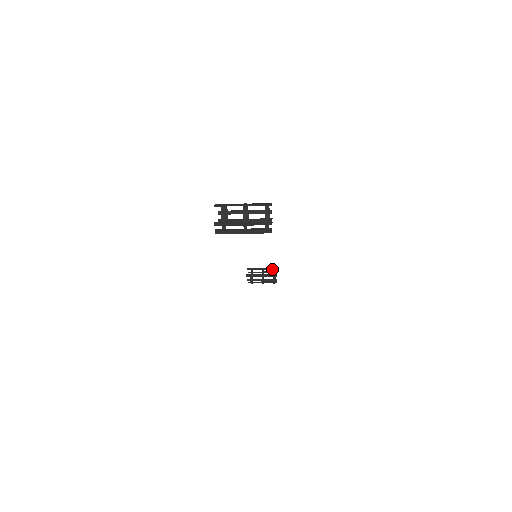
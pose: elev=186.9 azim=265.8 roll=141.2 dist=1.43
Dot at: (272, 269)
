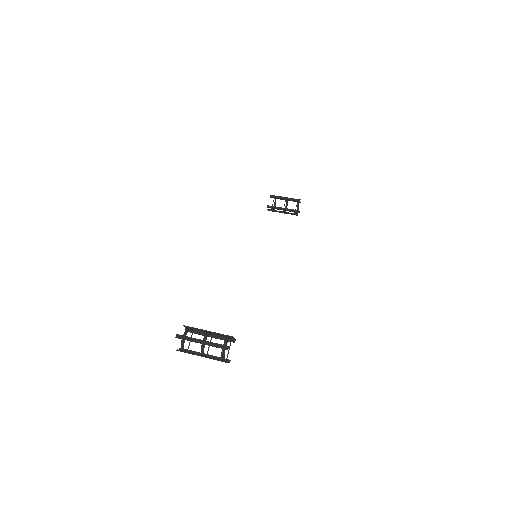
Dot at: occluded
